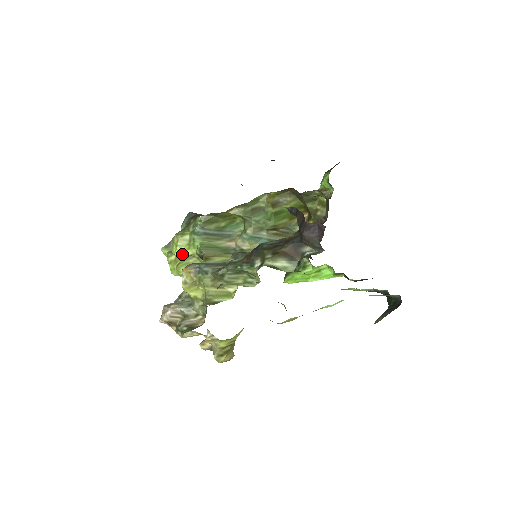
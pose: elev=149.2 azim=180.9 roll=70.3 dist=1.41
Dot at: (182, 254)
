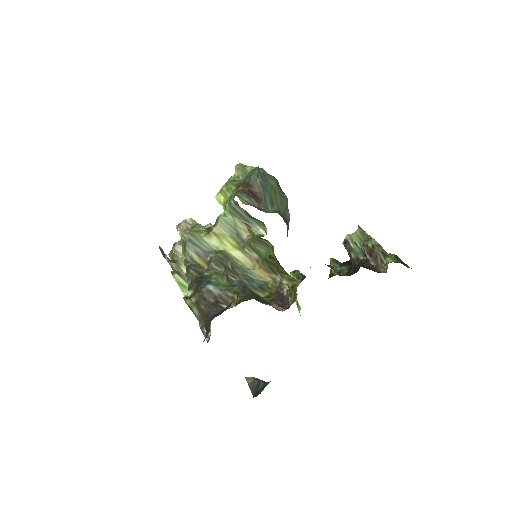
Dot at: (219, 201)
